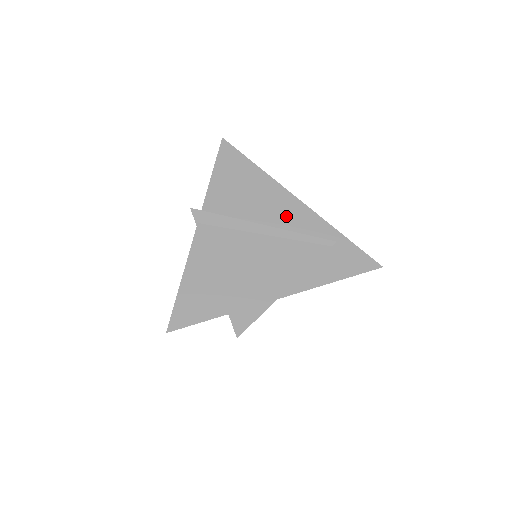
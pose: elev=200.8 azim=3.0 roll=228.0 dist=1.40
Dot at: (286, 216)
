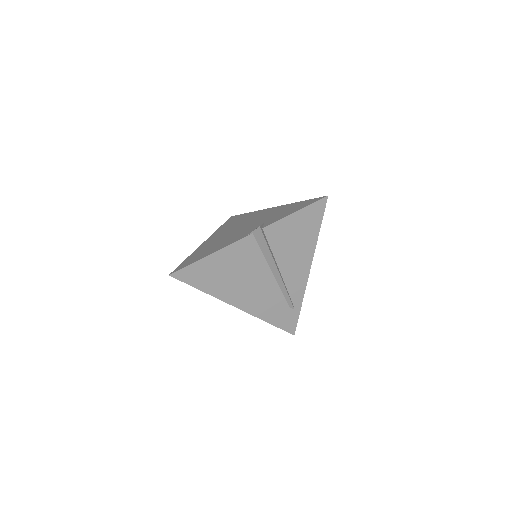
Dot at: (293, 274)
